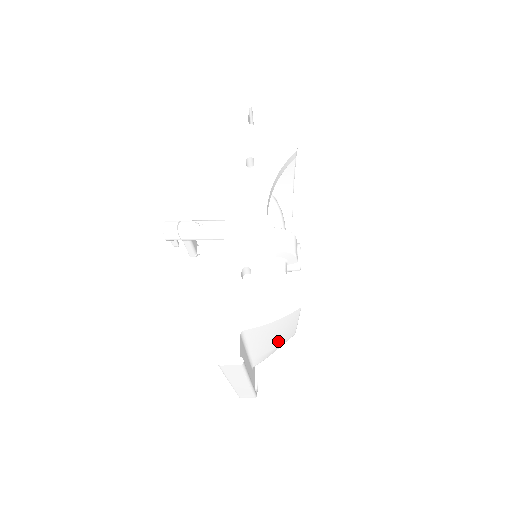
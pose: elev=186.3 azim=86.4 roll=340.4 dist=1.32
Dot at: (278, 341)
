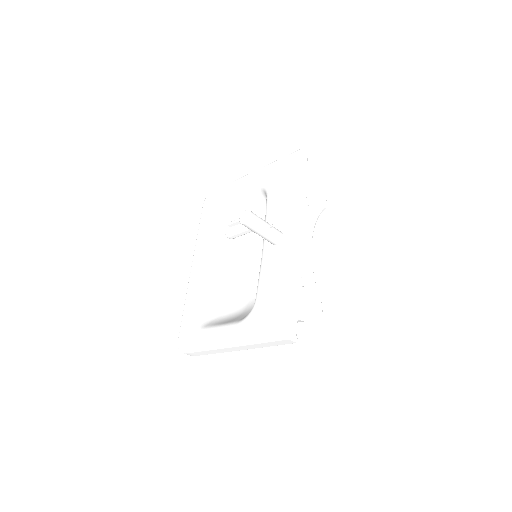
Dot at: occluded
